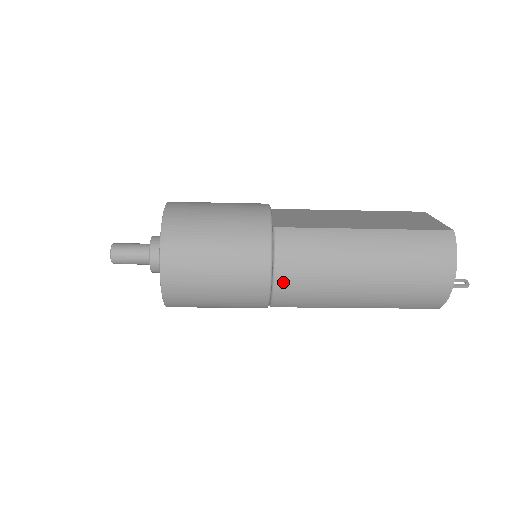
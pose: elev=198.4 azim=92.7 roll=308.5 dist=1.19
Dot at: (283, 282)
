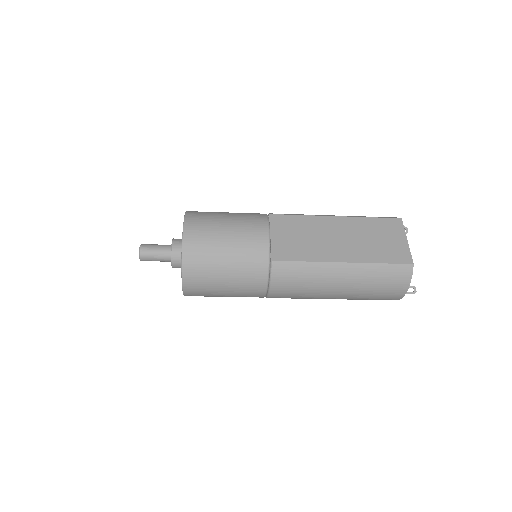
Dot at: (275, 295)
